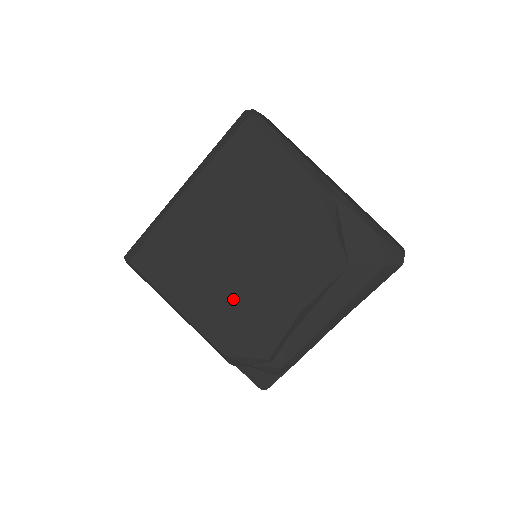
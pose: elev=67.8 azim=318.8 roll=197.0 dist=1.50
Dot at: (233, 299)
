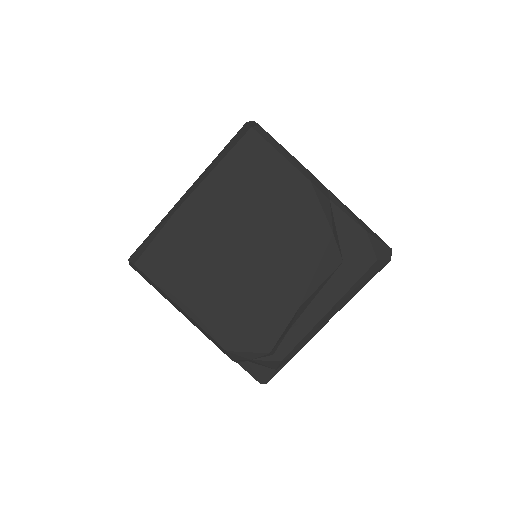
Dot at: (236, 296)
